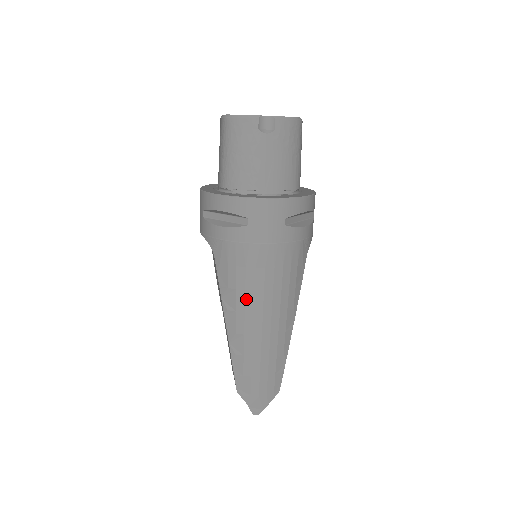
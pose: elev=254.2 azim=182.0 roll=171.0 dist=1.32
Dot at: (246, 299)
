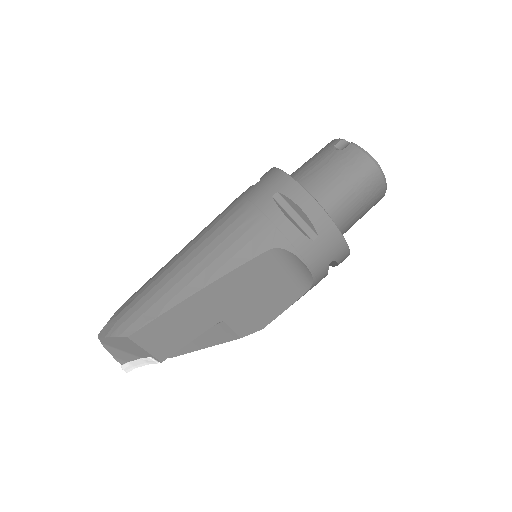
Dot at: (200, 235)
